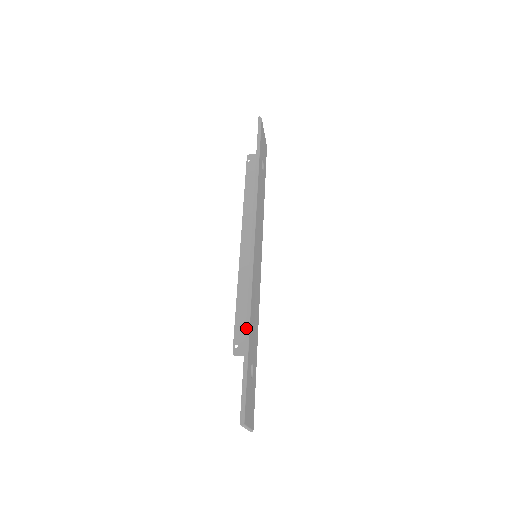
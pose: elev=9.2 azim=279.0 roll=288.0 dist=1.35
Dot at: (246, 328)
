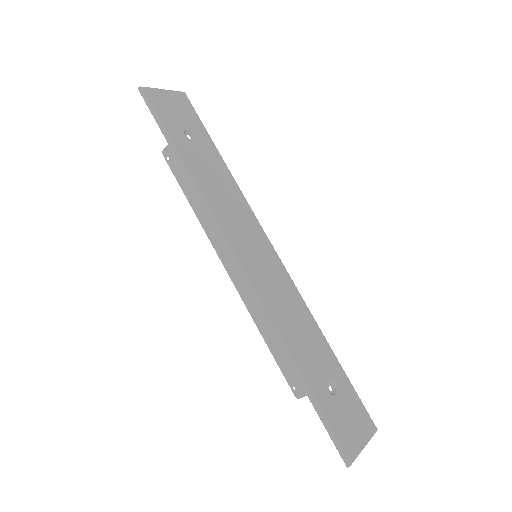
Dot at: (290, 364)
